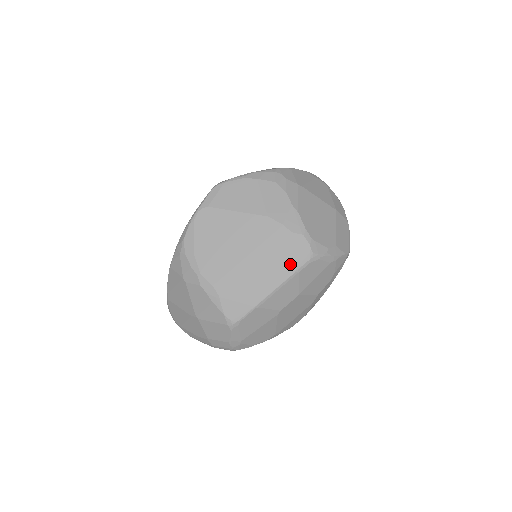
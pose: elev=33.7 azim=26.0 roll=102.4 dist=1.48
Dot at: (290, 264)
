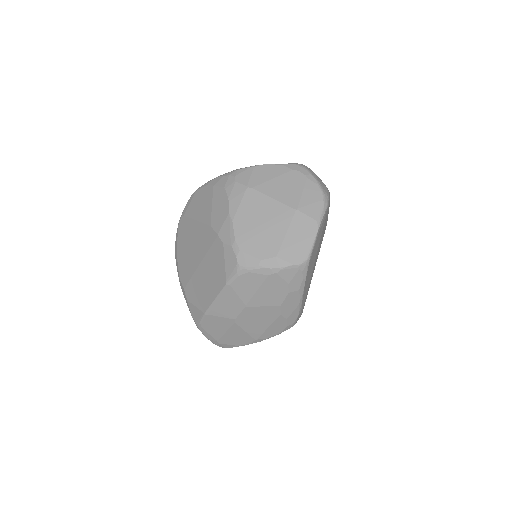
Dot at: (222, 276)
